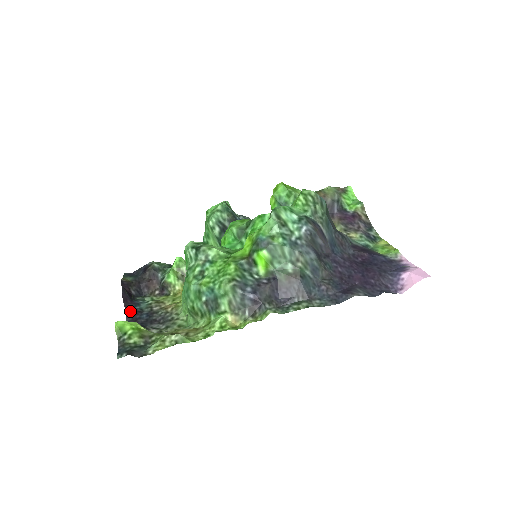
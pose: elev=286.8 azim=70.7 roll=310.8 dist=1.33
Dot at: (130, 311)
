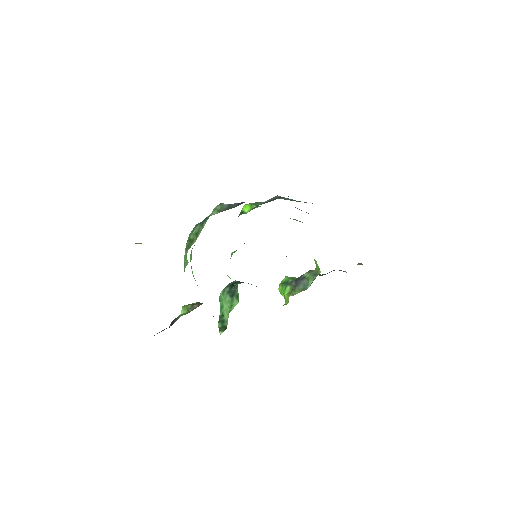
Dot at: occluded
